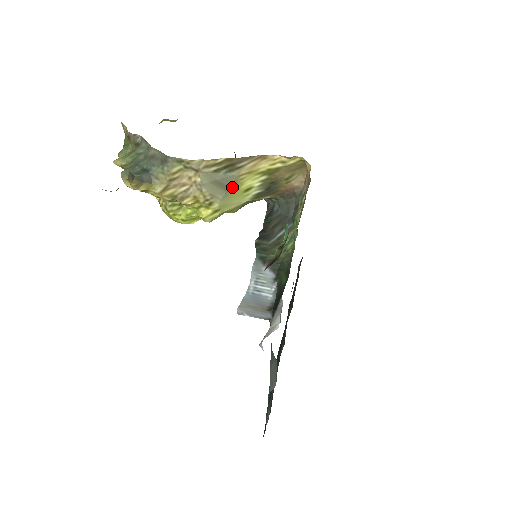
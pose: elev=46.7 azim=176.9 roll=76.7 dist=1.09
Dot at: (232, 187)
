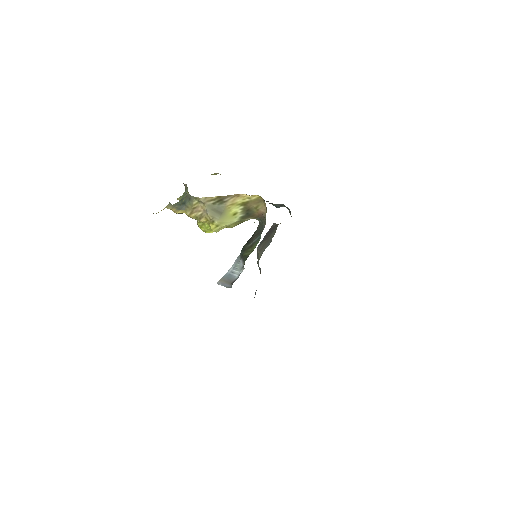
Dot at: (224, 212)
